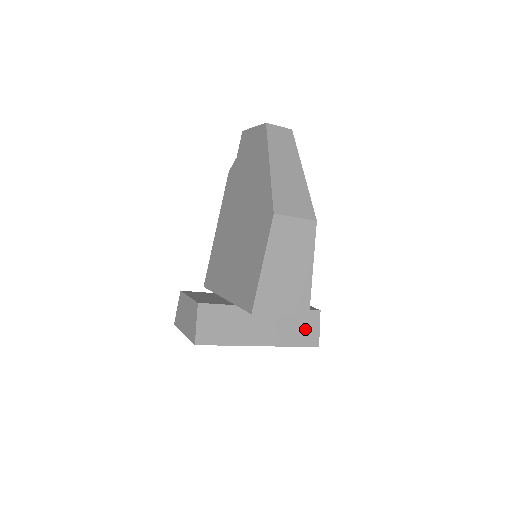
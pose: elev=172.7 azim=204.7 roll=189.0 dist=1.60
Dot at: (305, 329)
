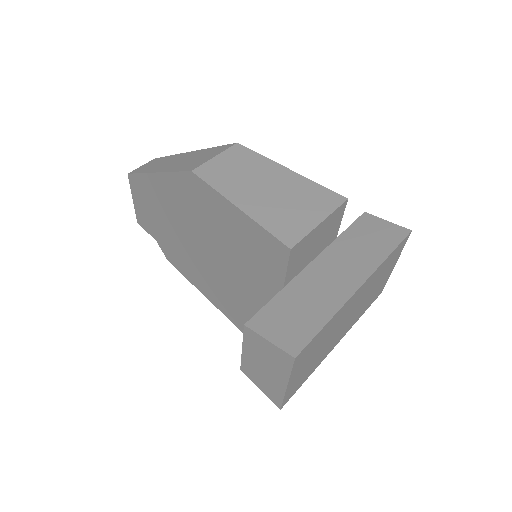
Dot at: (376, 235)
